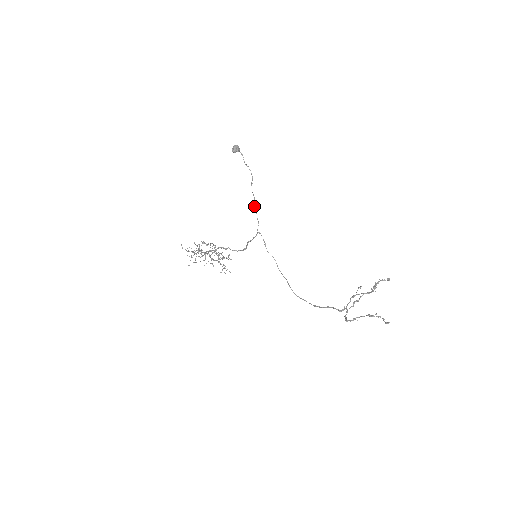
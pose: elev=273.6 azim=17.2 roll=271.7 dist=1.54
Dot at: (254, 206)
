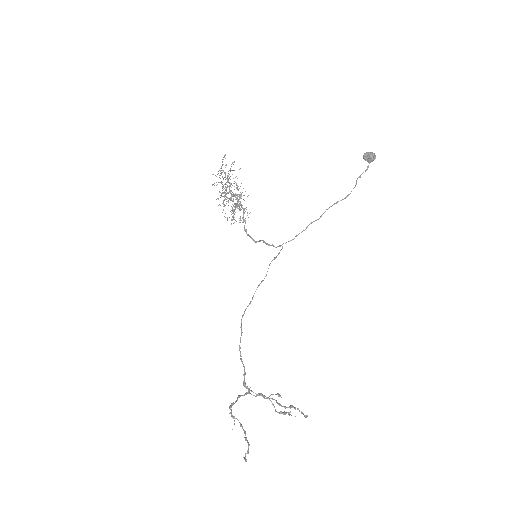
Dot at: (309, 224)
